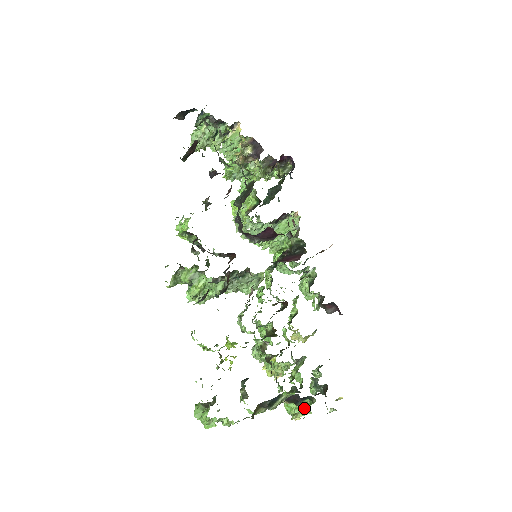
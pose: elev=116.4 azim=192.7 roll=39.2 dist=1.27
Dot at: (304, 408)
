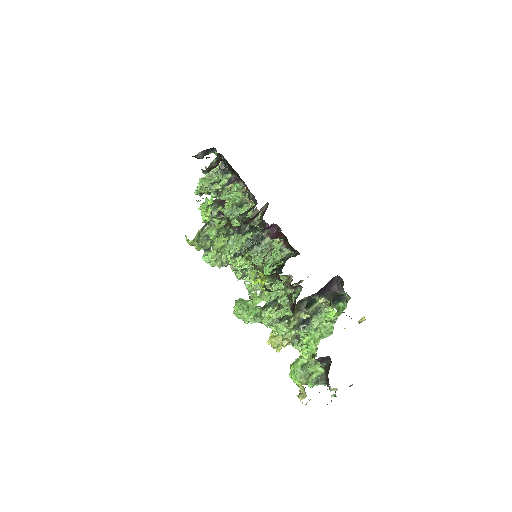
Dot at: (333, 324)
